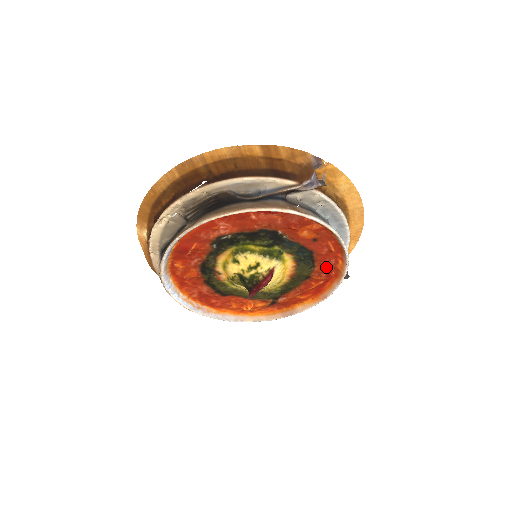
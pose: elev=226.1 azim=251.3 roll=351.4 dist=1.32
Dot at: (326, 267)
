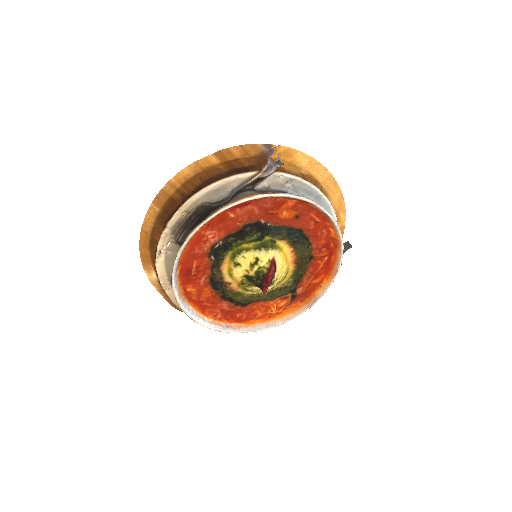
Dot at: (322, 241)
